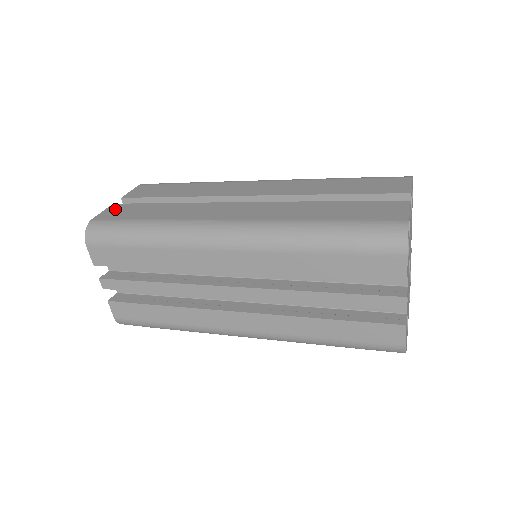
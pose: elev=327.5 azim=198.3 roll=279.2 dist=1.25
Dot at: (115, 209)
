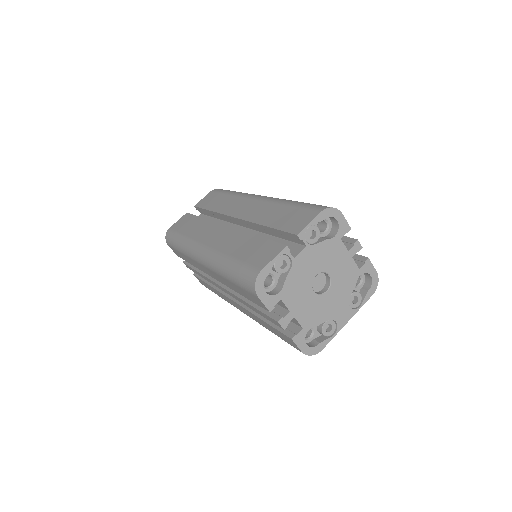
Dot at: (183, 219)
